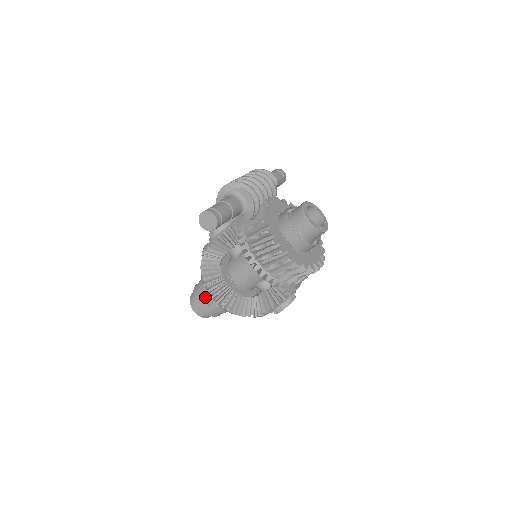
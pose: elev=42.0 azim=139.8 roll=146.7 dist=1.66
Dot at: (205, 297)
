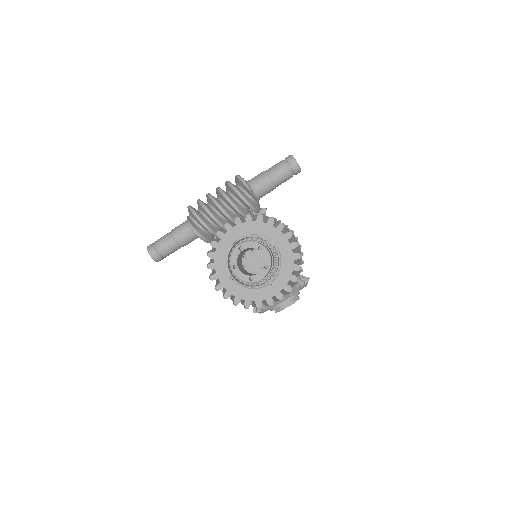
Dot at: occluded
